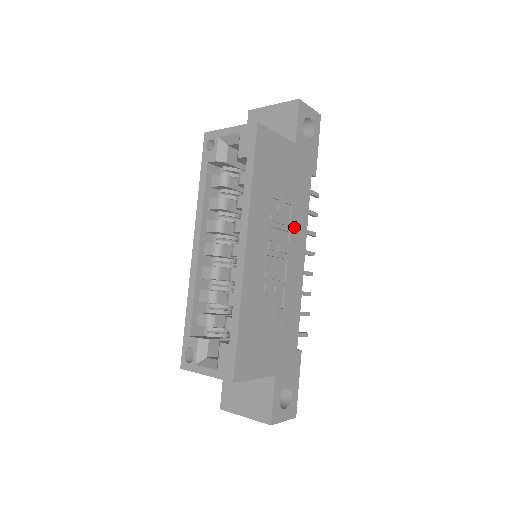
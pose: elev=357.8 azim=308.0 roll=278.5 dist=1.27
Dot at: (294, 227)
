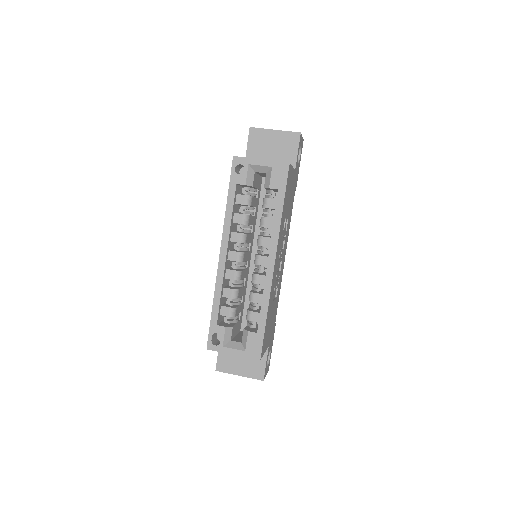
Dot at: (286, 235)
